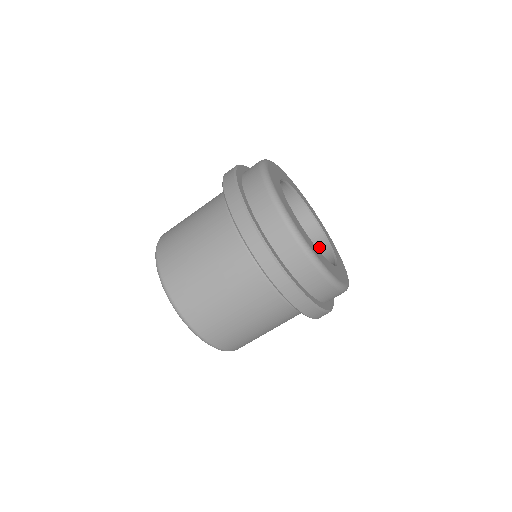
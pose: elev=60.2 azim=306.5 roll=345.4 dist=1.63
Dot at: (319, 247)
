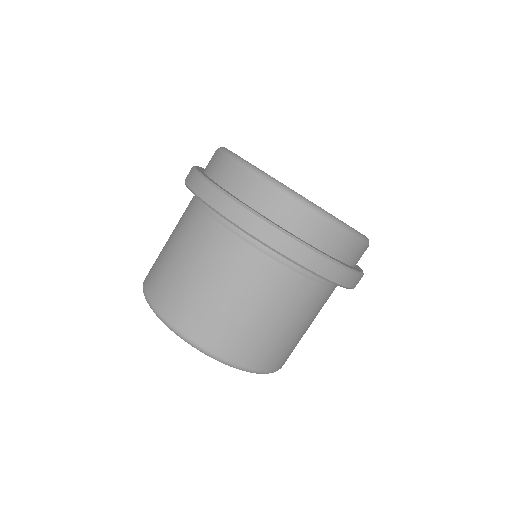
Dot at: occluded
